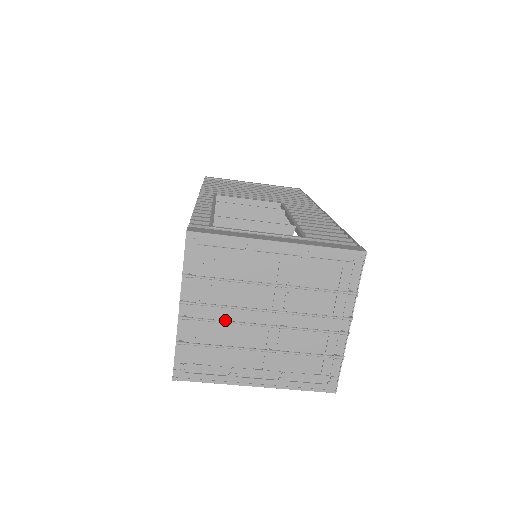
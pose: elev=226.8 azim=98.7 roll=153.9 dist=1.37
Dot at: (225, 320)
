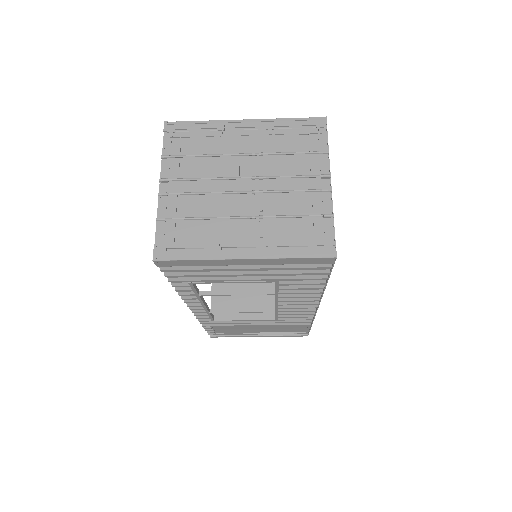
Dot at: (204, 193)
